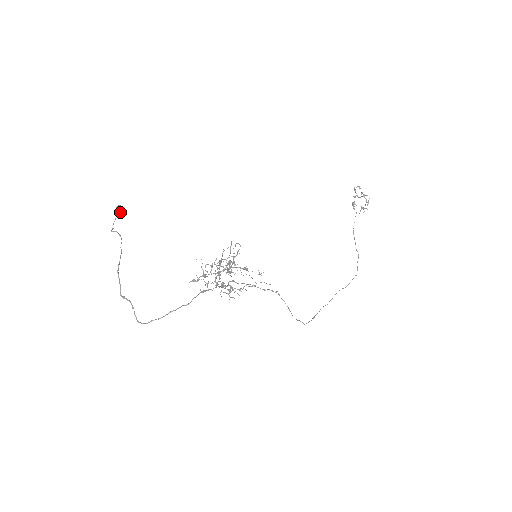
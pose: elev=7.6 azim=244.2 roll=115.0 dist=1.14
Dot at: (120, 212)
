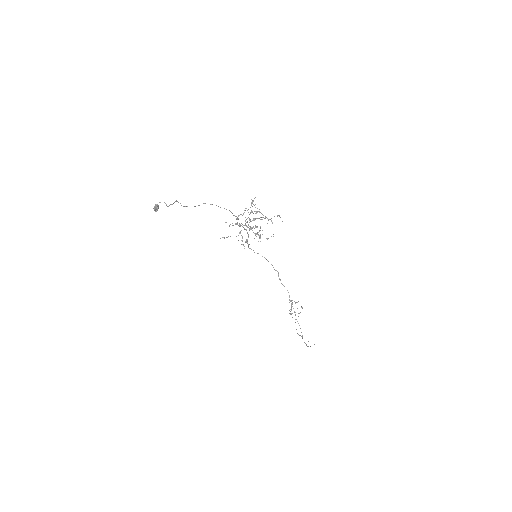
Dot at: (158, 207)
